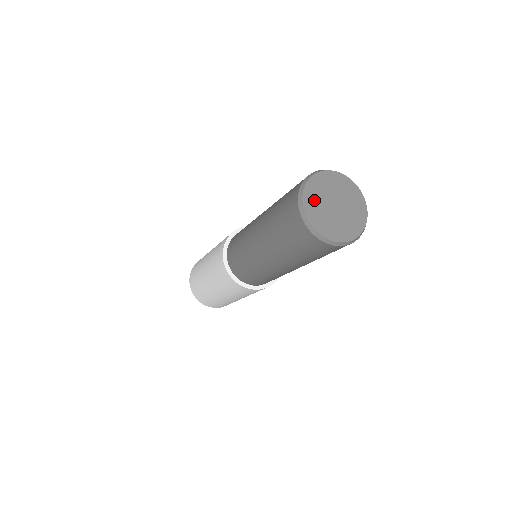
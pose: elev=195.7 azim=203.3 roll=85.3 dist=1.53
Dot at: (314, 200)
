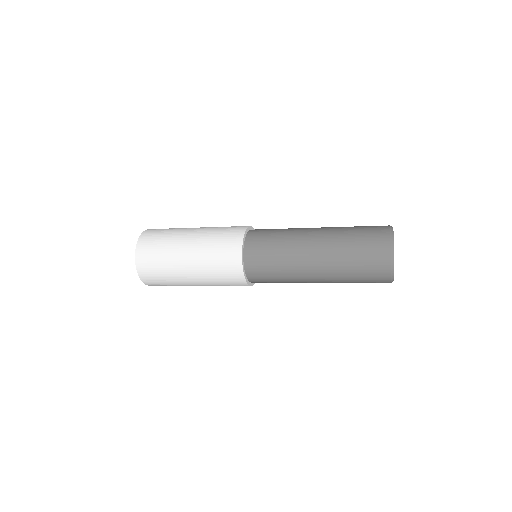
Dot at: occluded
